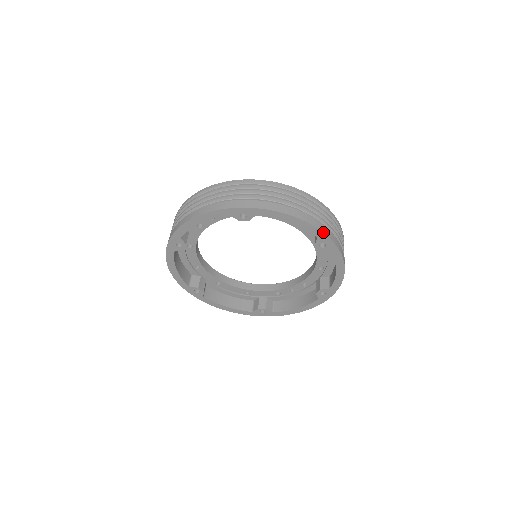
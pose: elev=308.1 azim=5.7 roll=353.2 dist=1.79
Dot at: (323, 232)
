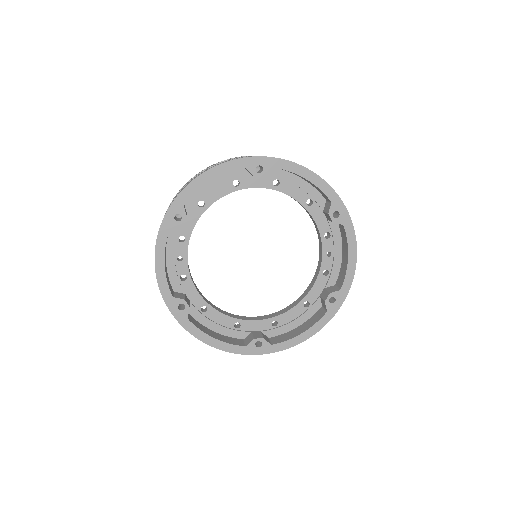
Dot at: (241, 158)
